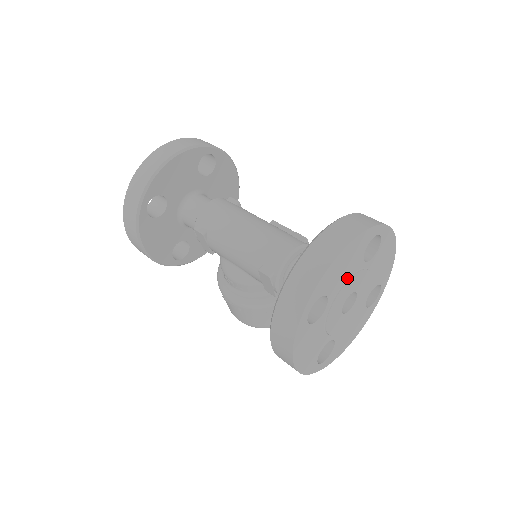
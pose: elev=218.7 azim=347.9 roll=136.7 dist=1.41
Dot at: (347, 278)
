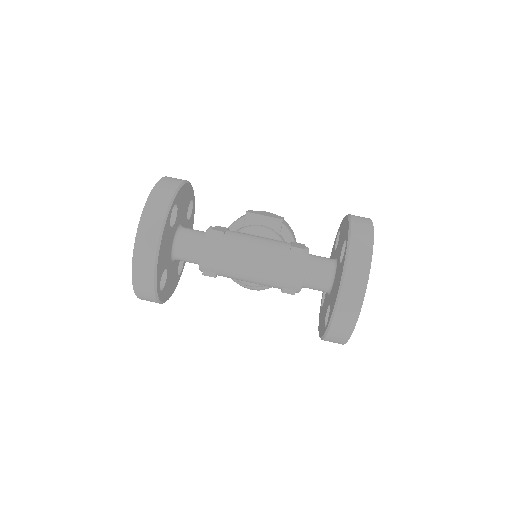
Dot at: occluded
